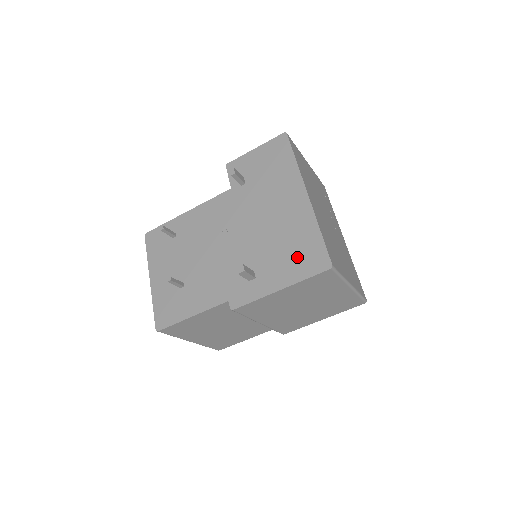
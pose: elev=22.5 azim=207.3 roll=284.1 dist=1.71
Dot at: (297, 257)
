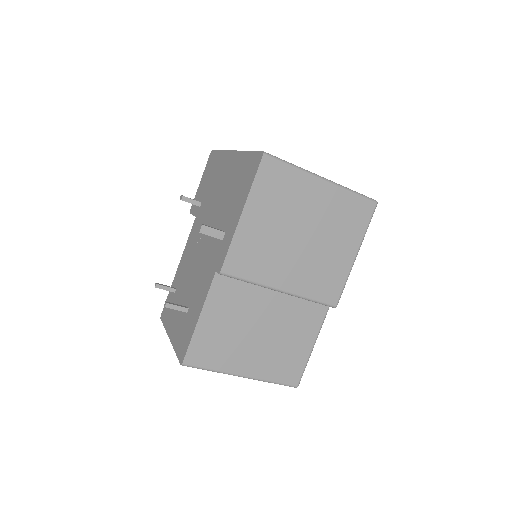
Dot at: (242, 183)
